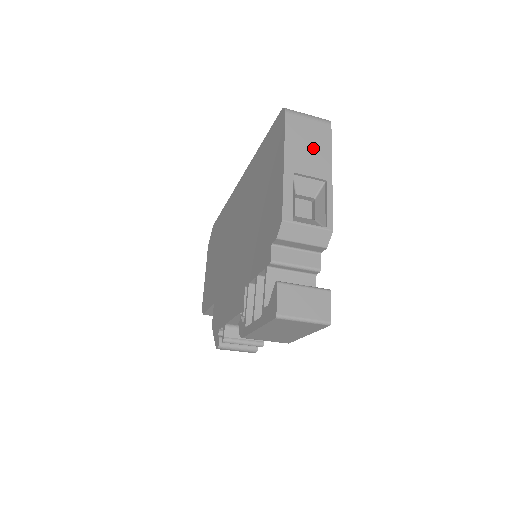
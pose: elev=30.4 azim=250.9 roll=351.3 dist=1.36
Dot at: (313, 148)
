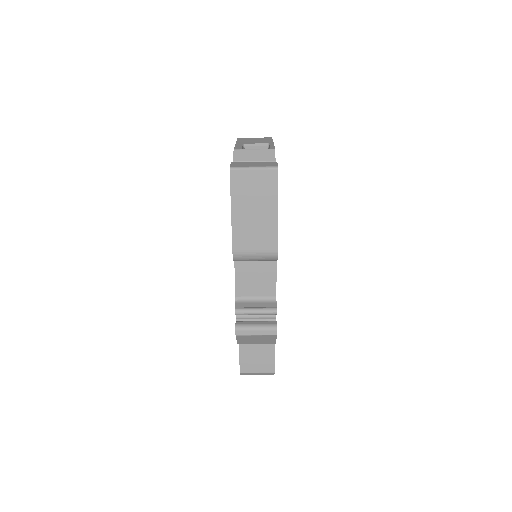
Dot at: (258, 140)
